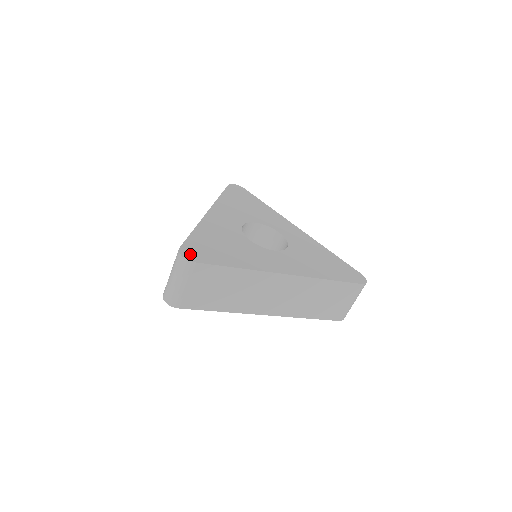
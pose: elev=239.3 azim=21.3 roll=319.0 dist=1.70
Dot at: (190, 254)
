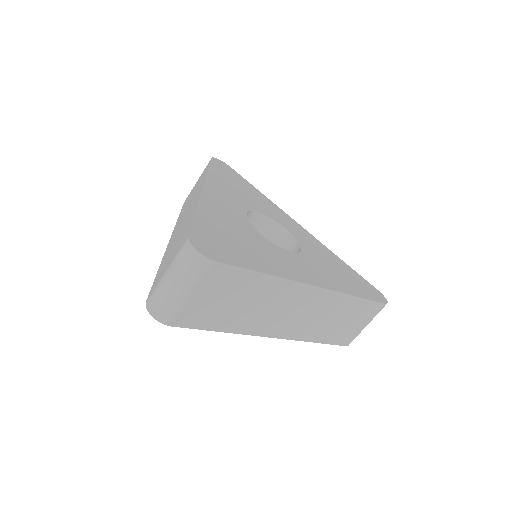
Dot at: (205, 247)
